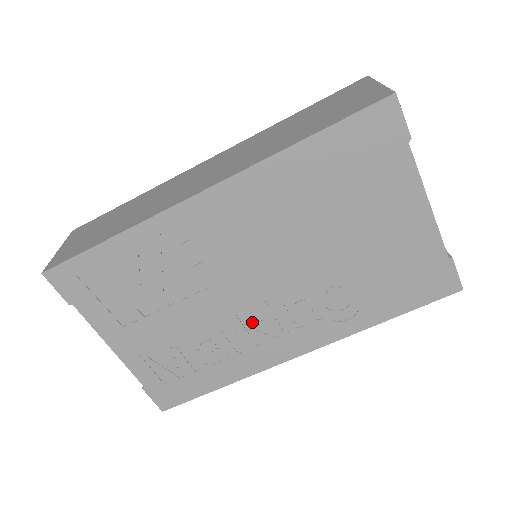
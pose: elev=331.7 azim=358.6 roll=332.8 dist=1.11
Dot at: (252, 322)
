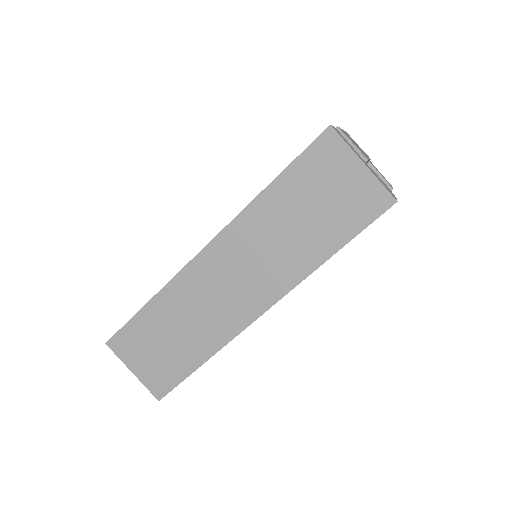
Dot at: occluded
